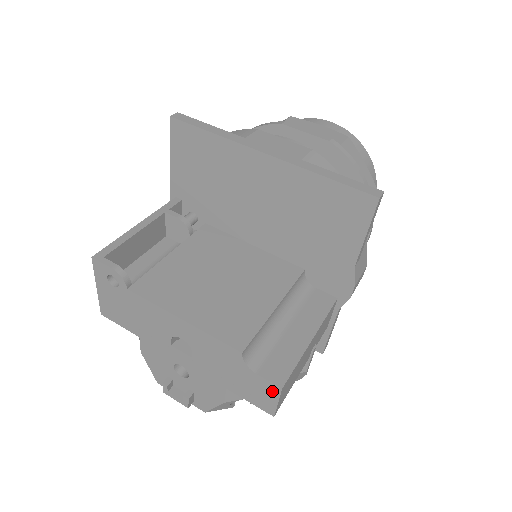
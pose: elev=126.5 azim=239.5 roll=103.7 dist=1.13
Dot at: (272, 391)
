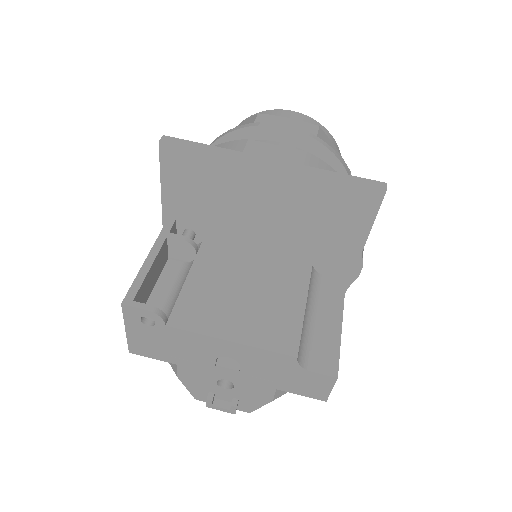
Dot at: (327, 382)
